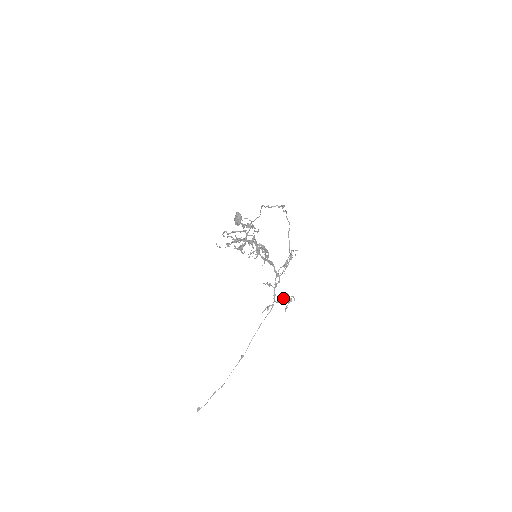
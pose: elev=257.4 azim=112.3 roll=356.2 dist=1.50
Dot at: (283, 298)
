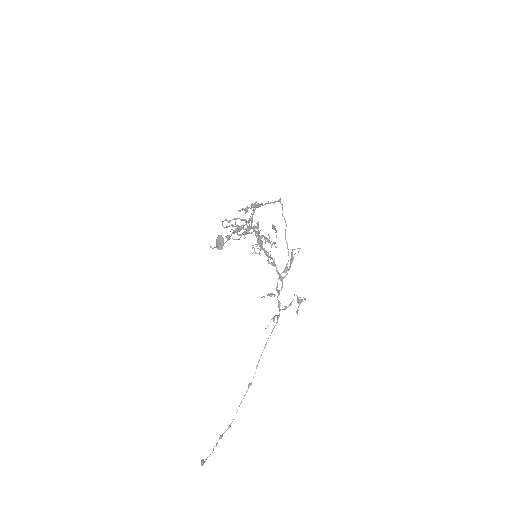
Dot at: (291, 302)
